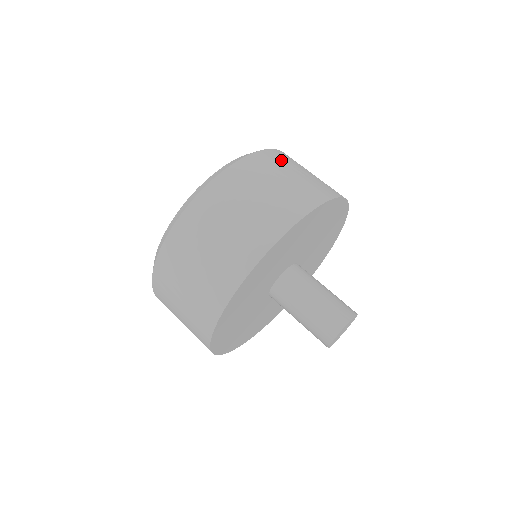
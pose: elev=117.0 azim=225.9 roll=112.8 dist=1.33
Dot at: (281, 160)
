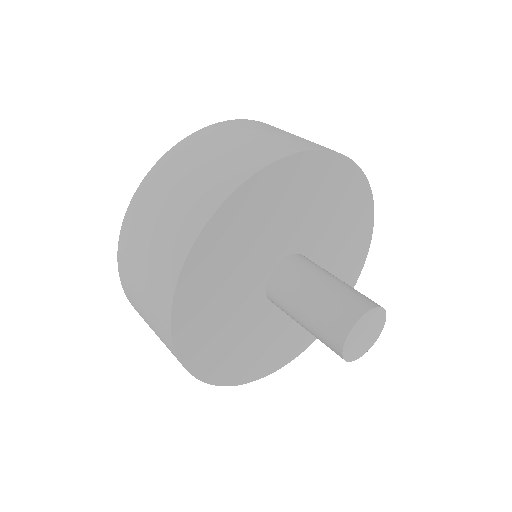
Dot at: (211, 138)
